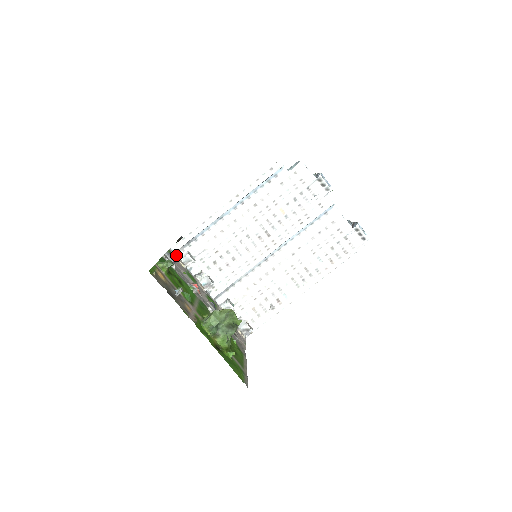
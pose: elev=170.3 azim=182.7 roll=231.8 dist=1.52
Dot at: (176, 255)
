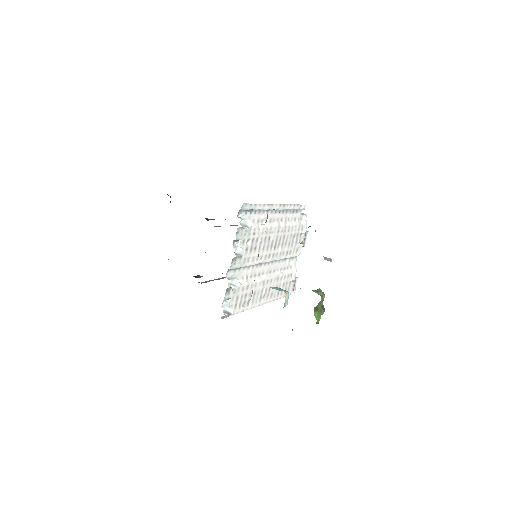
Dot at: occluded
